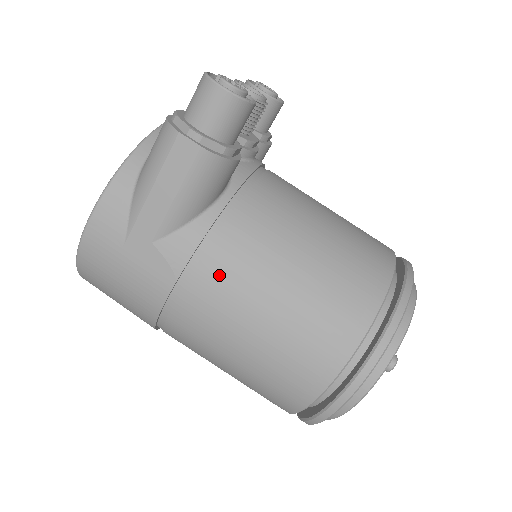
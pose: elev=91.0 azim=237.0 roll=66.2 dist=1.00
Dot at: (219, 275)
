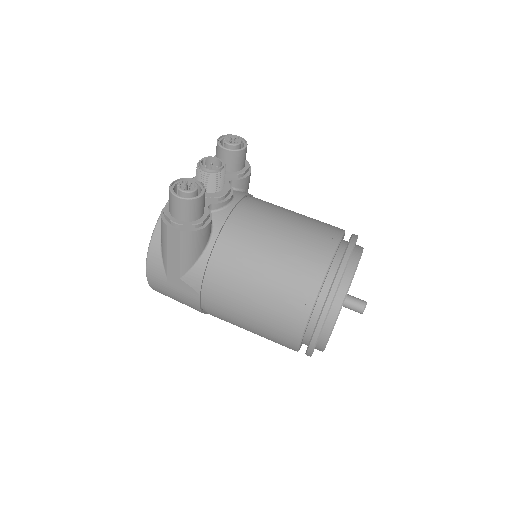
Dot at: (220, 289)
